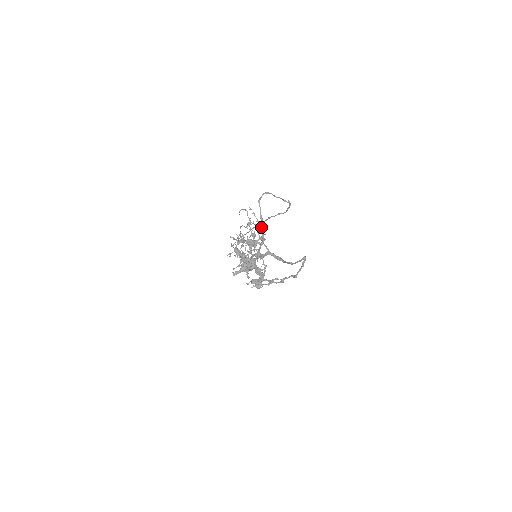
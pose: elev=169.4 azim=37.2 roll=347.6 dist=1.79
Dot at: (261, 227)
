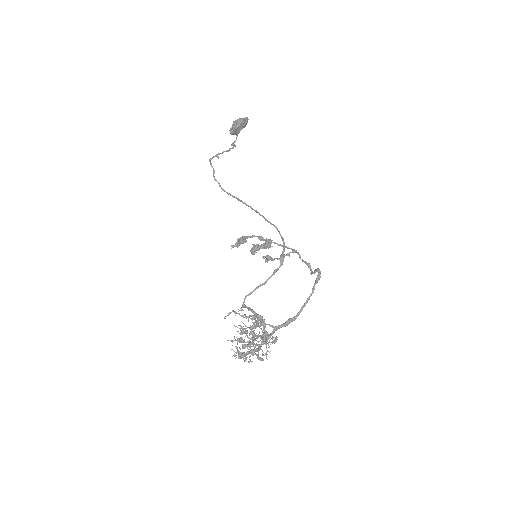
Dot at: (257, 323)
